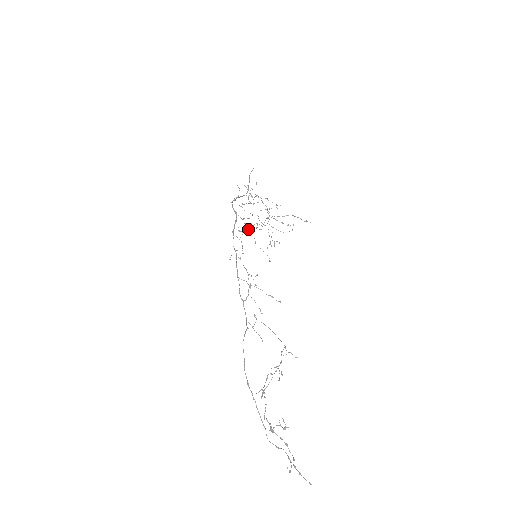
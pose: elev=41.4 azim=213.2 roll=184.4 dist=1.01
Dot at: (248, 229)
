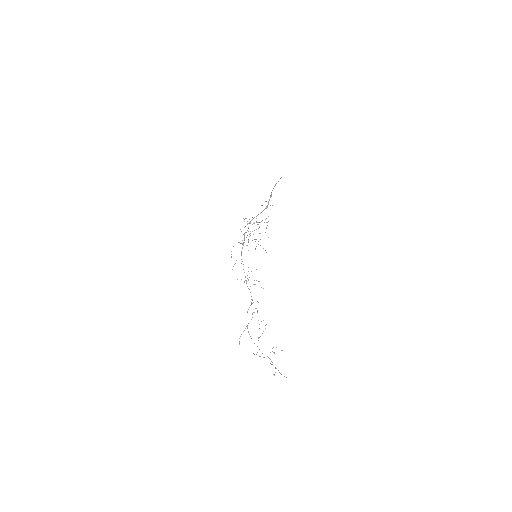
Dot at: (254, 239)
